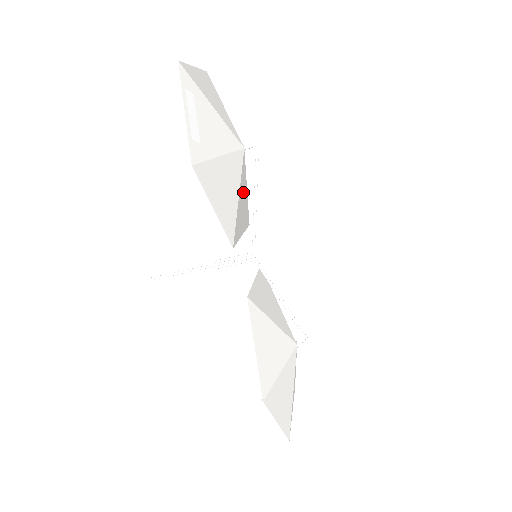
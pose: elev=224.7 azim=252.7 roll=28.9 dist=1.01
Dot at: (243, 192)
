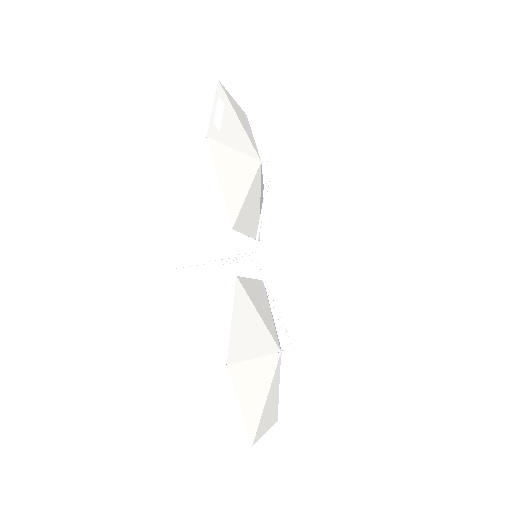
Dot at: (254, 198)
